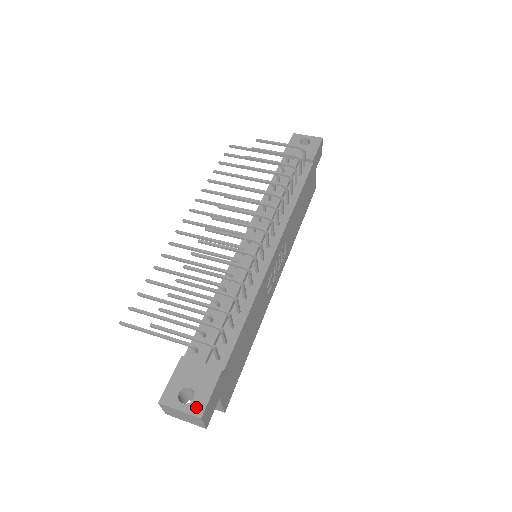
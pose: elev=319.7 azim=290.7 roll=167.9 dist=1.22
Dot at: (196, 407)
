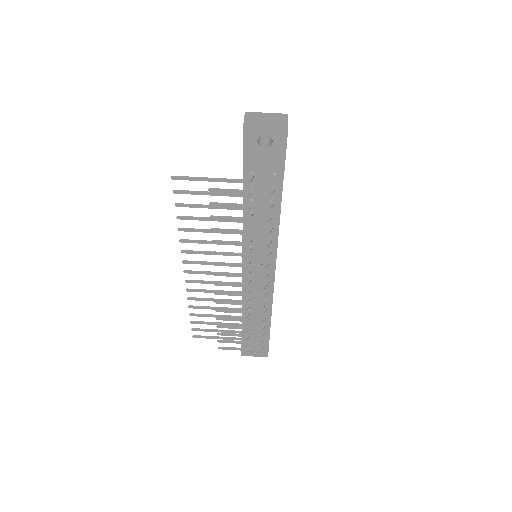
Dot at: (263, 355)
